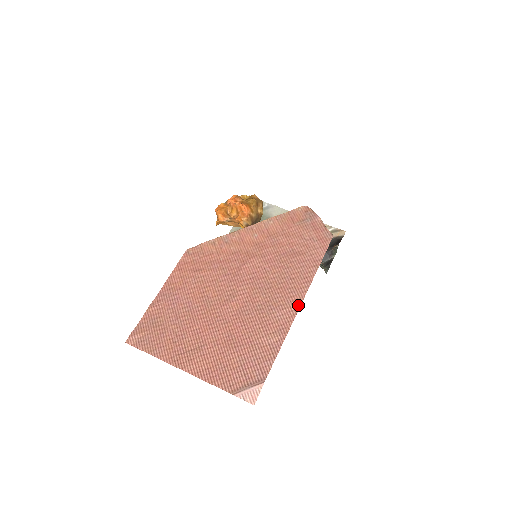
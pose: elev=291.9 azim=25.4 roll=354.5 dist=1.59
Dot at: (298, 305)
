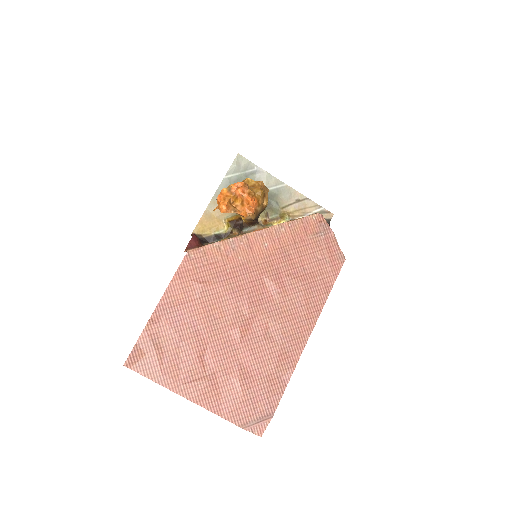
Dot at: (307, 337)
